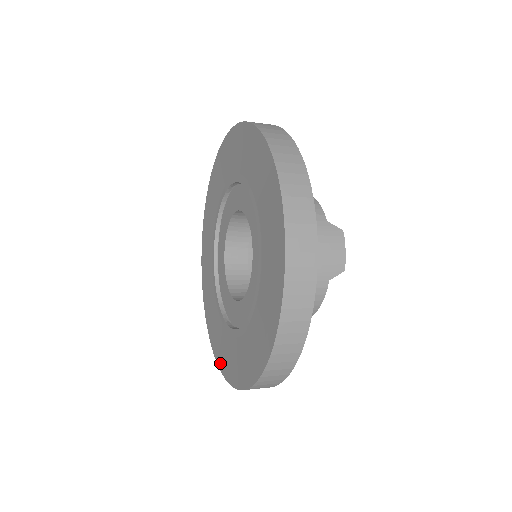
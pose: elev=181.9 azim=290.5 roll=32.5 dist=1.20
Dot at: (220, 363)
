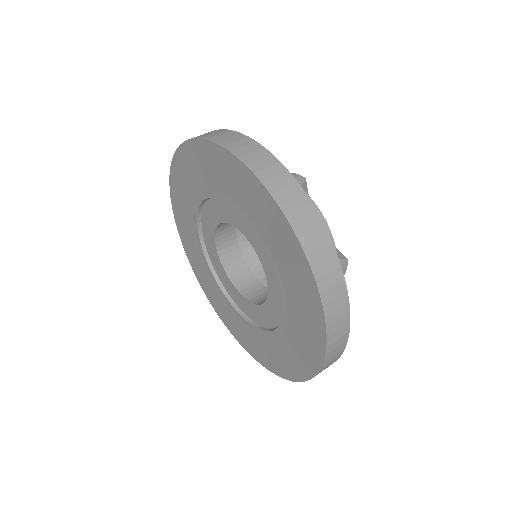
Dot at: (207, 295)
